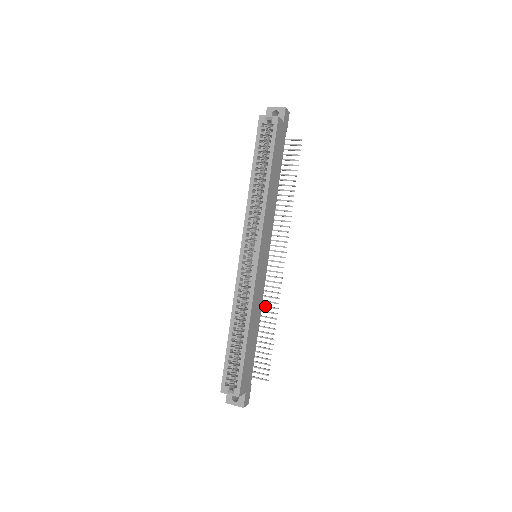
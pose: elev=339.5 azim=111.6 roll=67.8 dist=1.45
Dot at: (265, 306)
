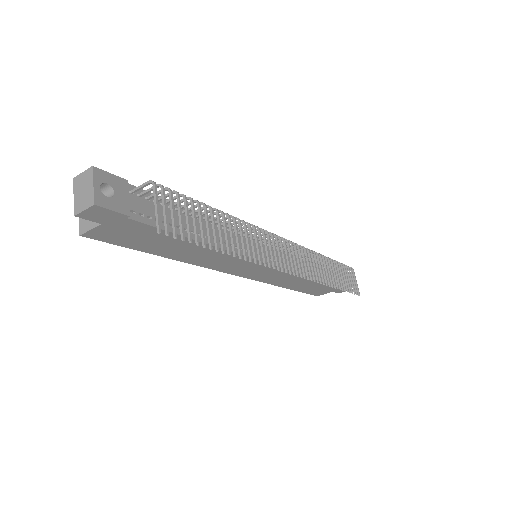
Dot at: occluded
